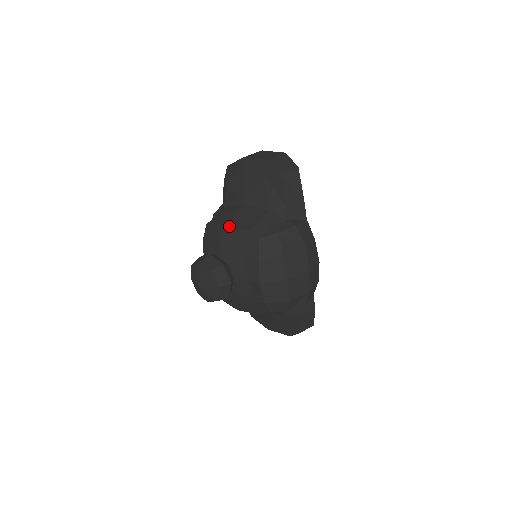
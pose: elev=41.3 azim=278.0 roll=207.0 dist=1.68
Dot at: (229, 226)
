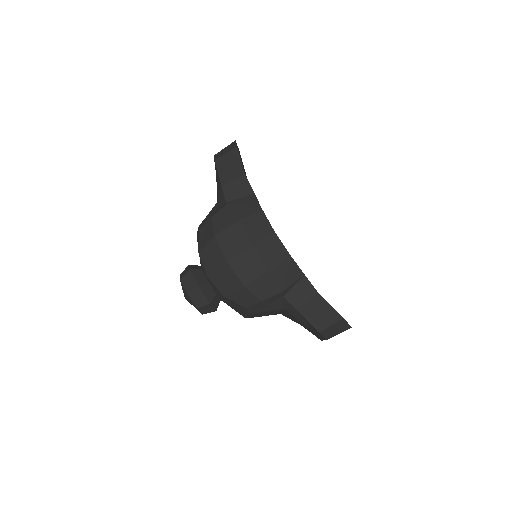
Dot at: occluded
